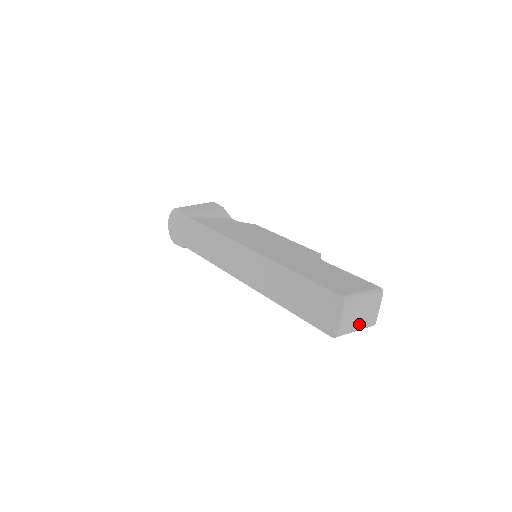
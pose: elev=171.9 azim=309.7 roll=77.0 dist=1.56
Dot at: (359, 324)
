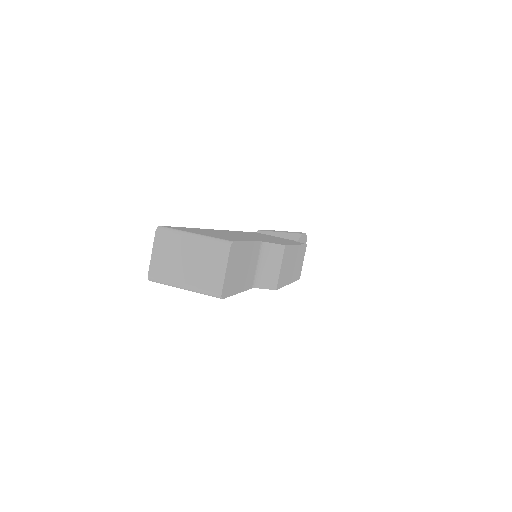
Dot at: (187, 278)
